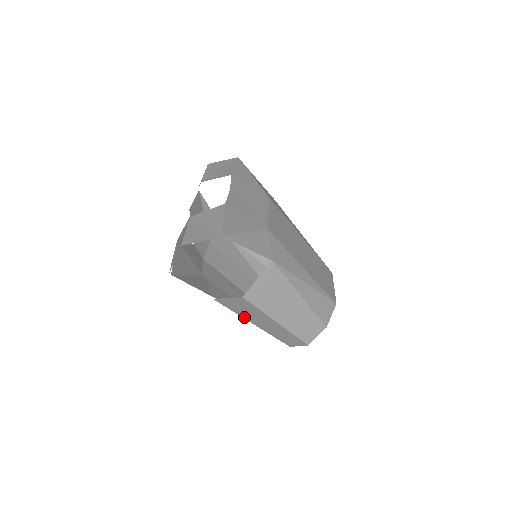
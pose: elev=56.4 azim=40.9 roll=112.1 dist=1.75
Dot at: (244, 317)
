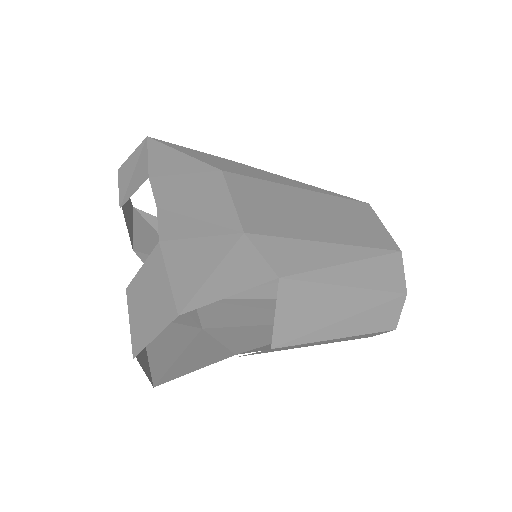
Dot at: occluded
